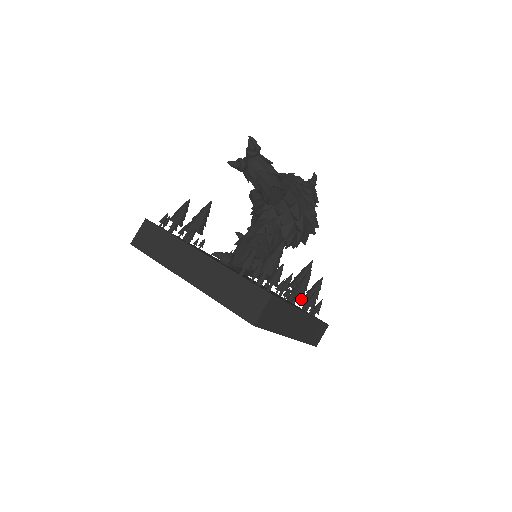
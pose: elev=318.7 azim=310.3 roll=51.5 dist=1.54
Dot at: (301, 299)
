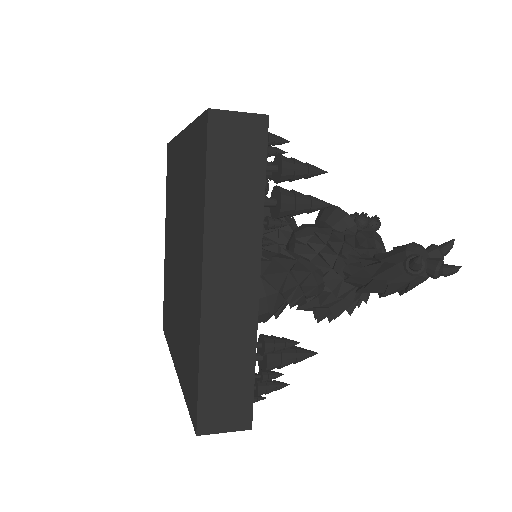
Dot at: occluded
